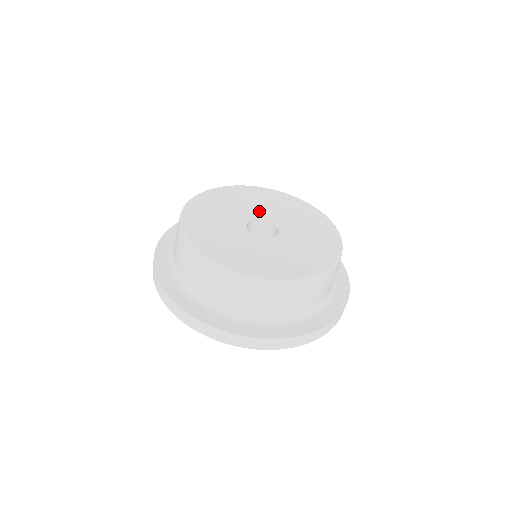
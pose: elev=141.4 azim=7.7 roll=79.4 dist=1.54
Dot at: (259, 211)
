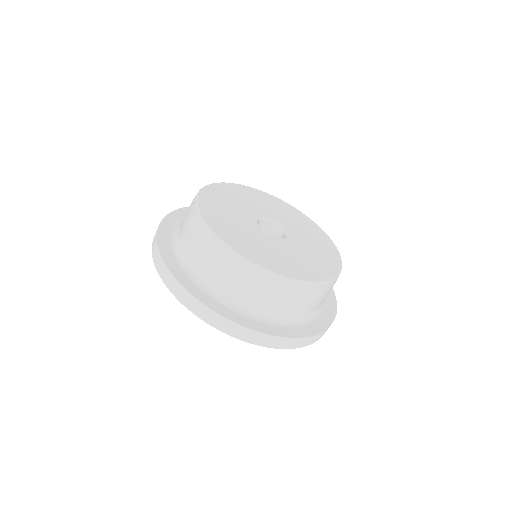
Dot at: (259, 211)
